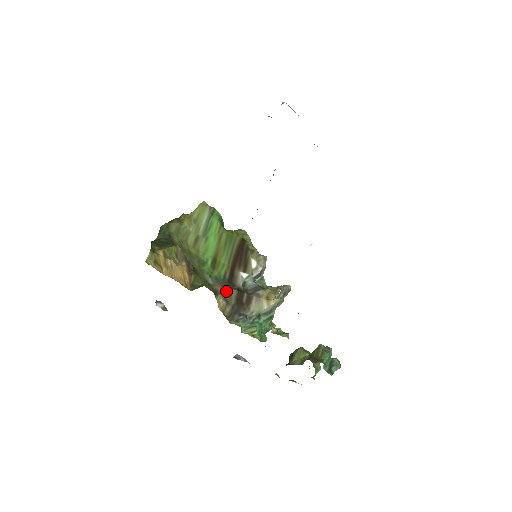
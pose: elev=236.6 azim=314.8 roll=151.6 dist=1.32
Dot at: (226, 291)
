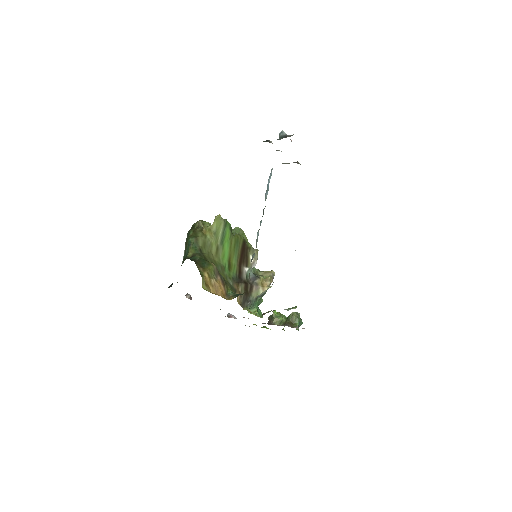
Dot at: (238, 286)
